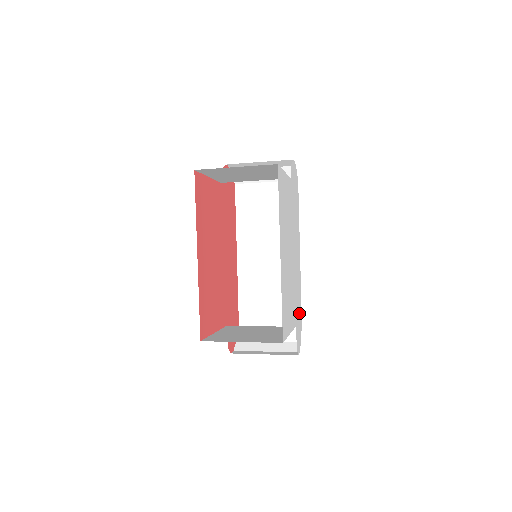
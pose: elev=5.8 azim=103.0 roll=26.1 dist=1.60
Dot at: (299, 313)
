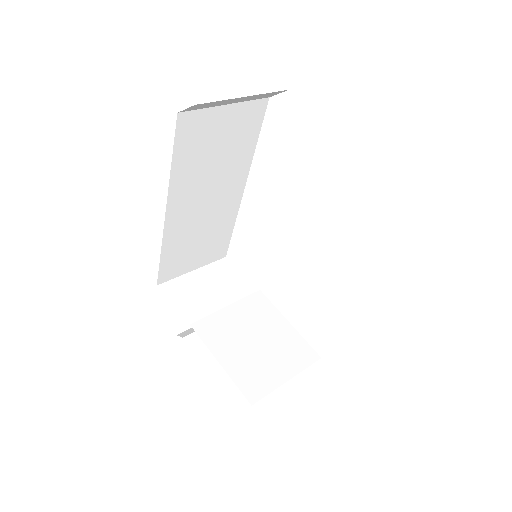
Dot at: occluded
